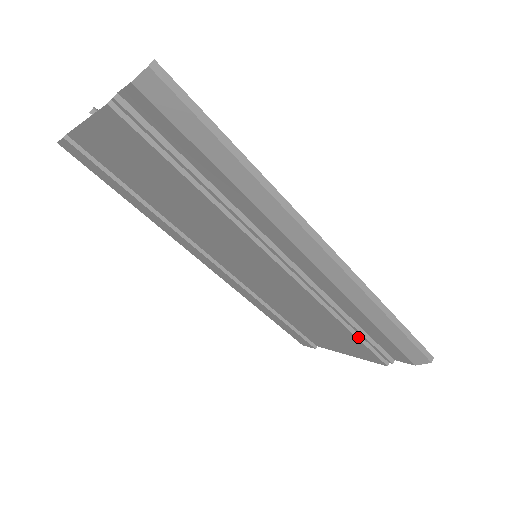
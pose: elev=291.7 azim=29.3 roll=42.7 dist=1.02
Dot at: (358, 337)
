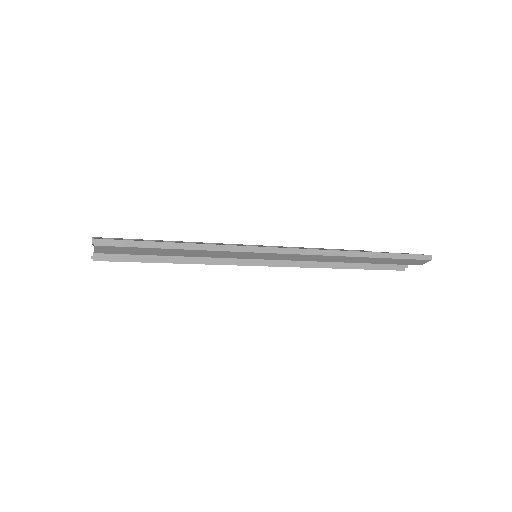
Dot at: (364, 268)
